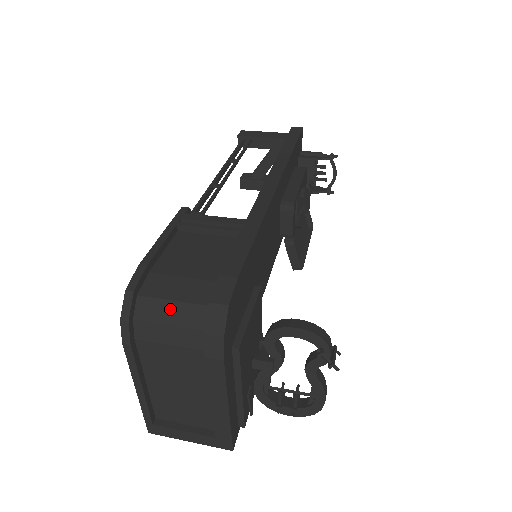
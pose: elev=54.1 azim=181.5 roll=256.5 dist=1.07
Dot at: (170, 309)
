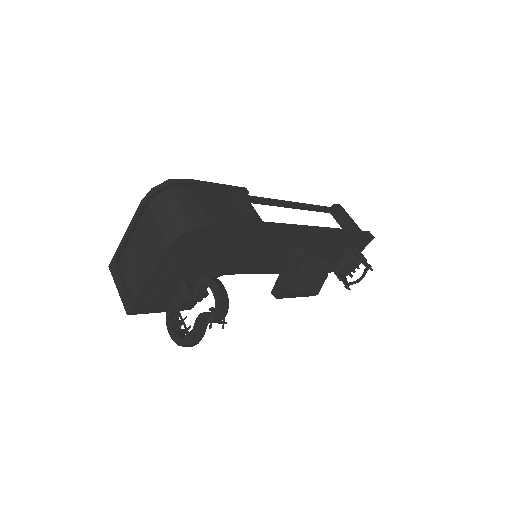
Dot at: (174, 206)
